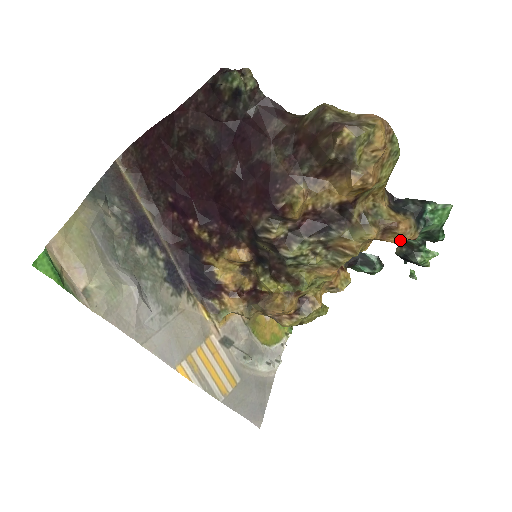
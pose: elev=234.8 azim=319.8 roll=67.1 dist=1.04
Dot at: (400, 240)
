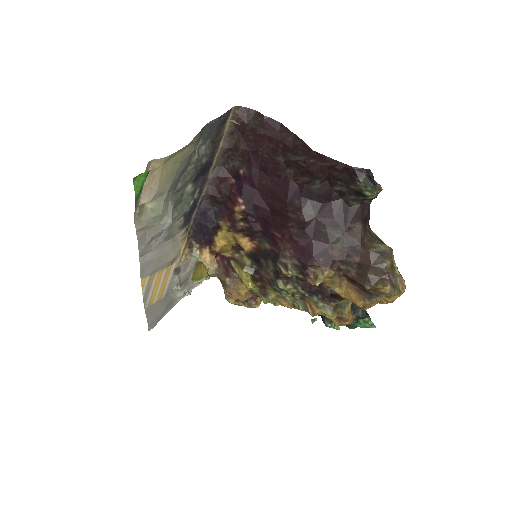
Dot at: (338, 325)
